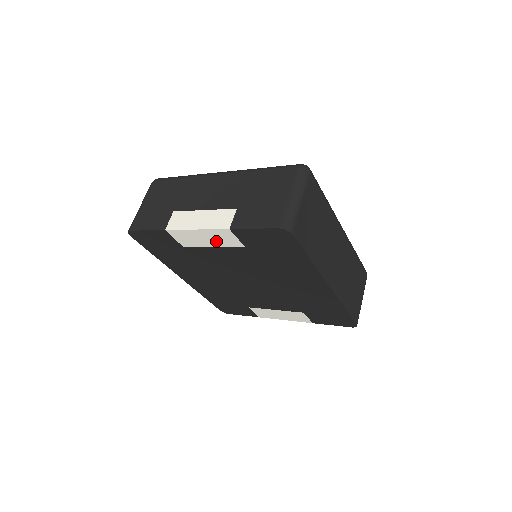
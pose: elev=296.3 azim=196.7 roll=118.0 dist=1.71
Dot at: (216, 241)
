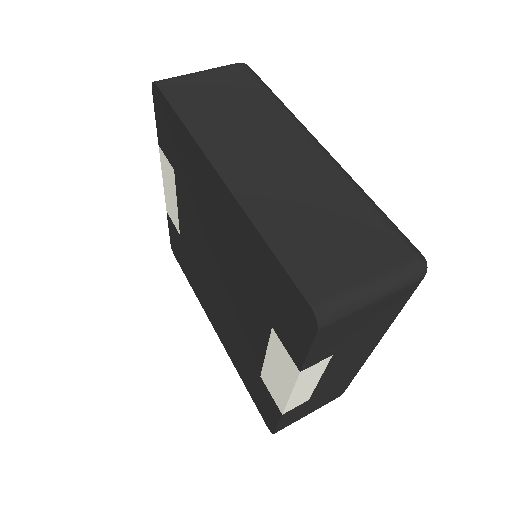
Dot at: (172, 187)
